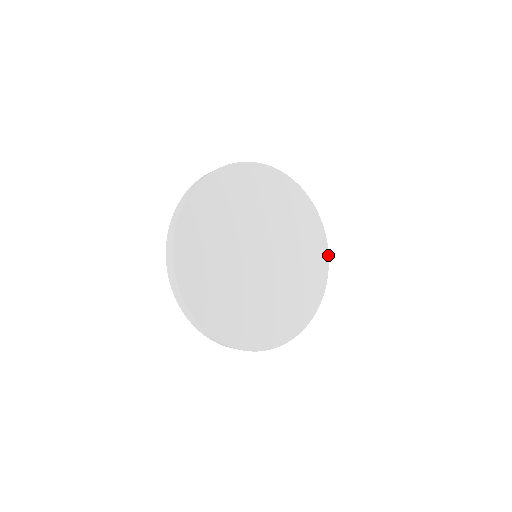
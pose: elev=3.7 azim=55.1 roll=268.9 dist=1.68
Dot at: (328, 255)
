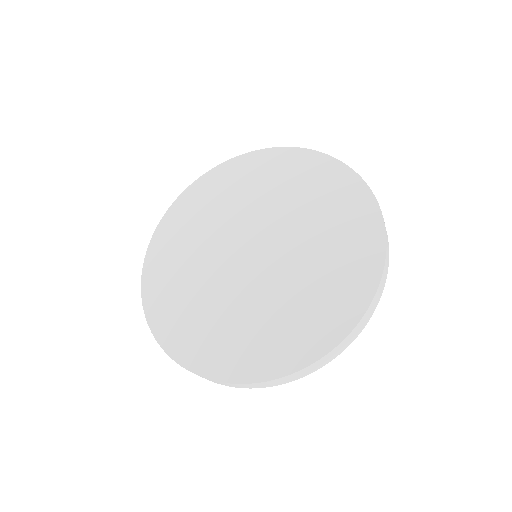
Dot at: (375, 200)
